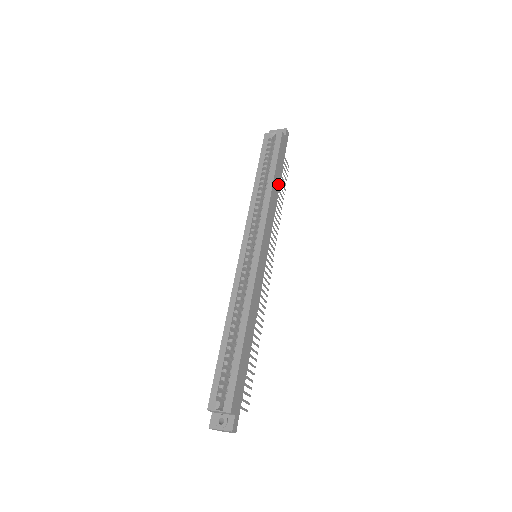
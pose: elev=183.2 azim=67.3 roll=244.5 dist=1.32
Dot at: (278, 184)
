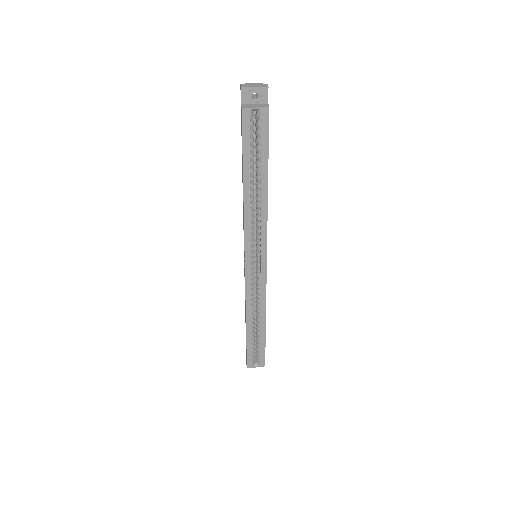
Dot at: occluded
